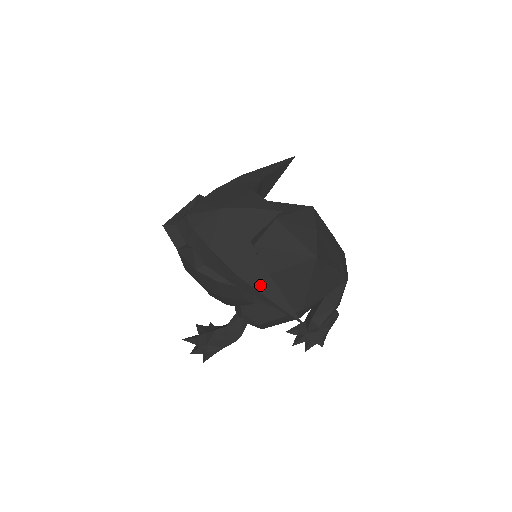
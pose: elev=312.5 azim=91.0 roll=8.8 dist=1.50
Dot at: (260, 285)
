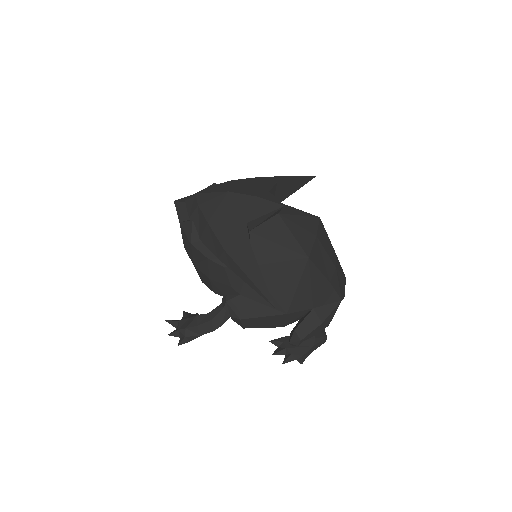
Dot at: (244, 263)
